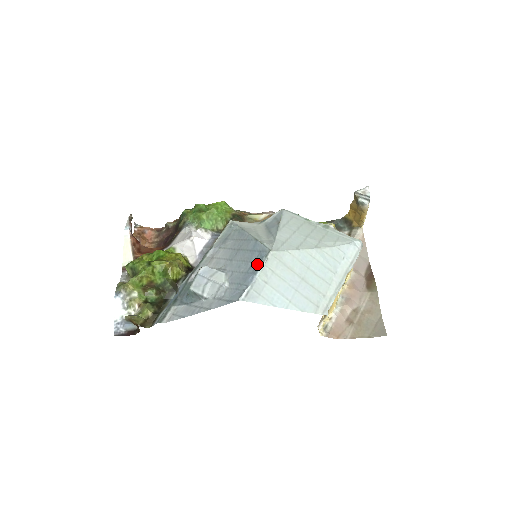
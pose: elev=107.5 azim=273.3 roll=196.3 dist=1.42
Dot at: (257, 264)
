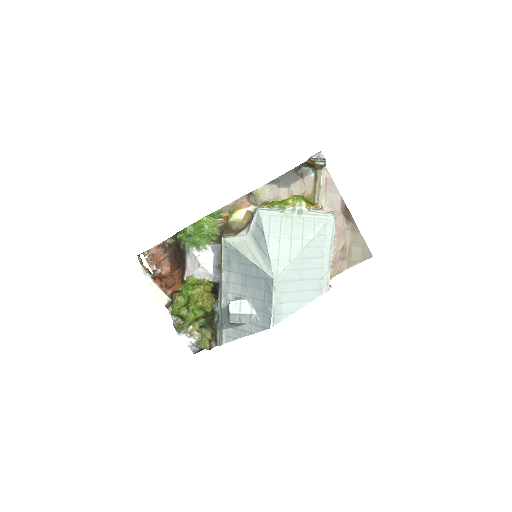
Dot at: (268, 293)
